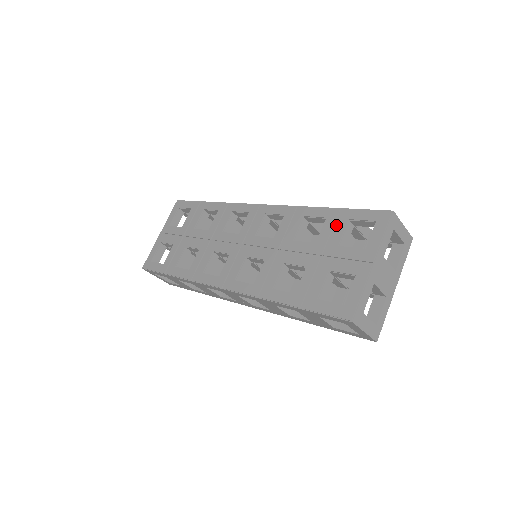
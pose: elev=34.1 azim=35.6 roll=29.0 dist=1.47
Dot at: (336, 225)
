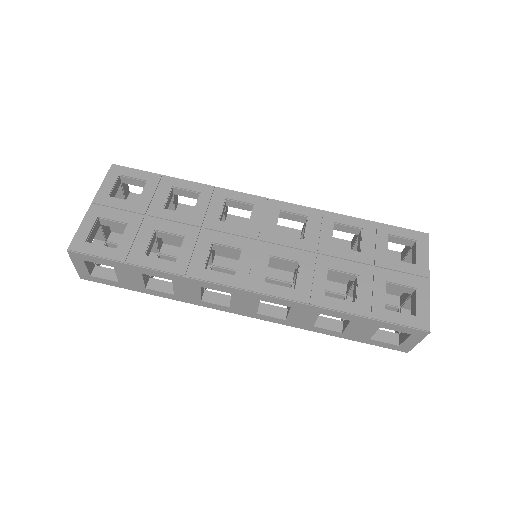
Dot at: (377, 237)
